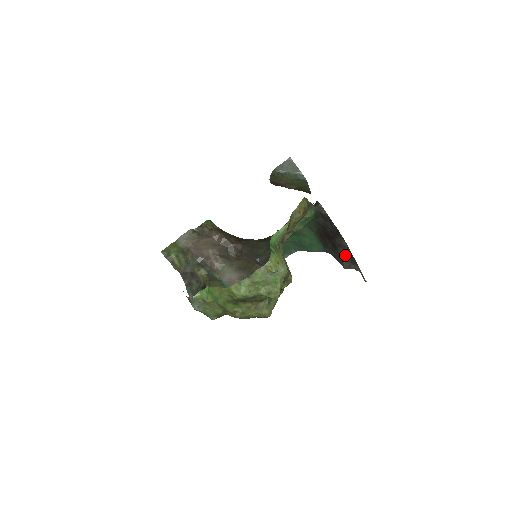
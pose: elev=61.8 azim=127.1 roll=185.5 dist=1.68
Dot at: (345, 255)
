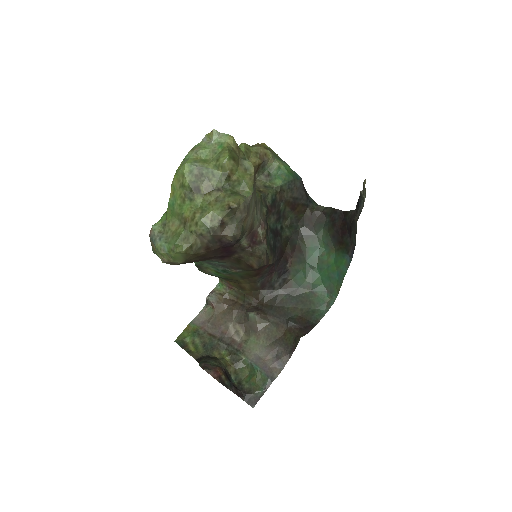
Dot at: occluded
